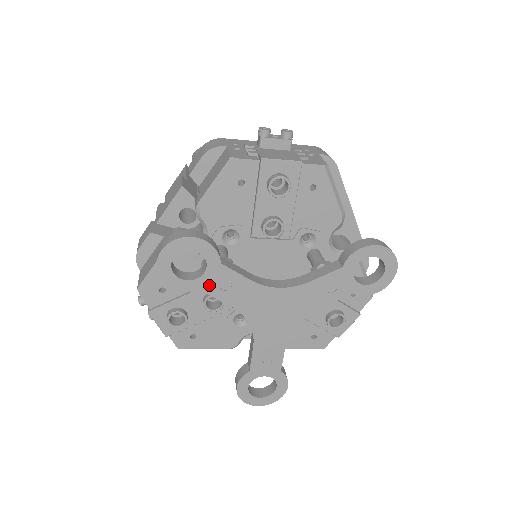
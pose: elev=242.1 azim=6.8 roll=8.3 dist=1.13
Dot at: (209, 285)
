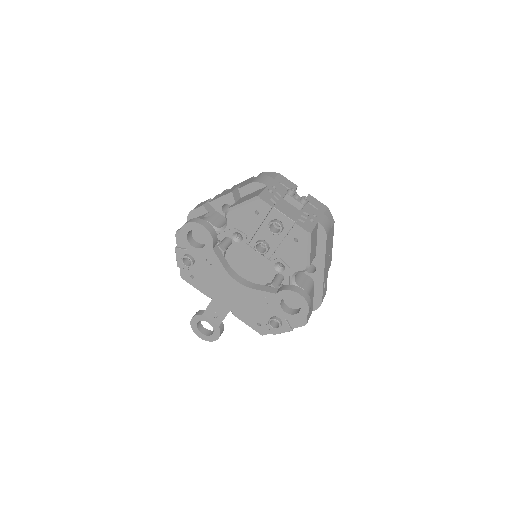
Dot at: (202, 256)
